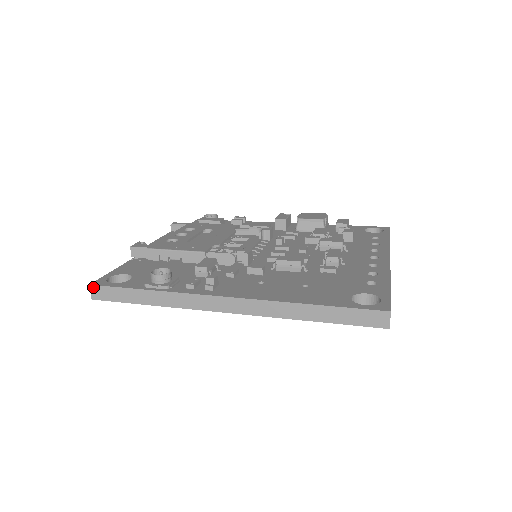
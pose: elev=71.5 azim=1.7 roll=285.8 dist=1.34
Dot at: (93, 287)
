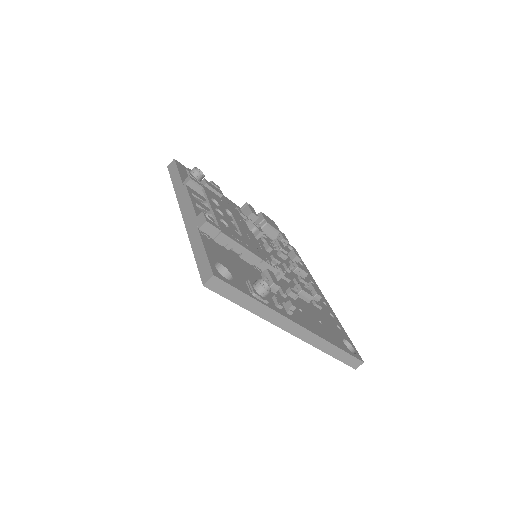
Dot at: (215, 278)
